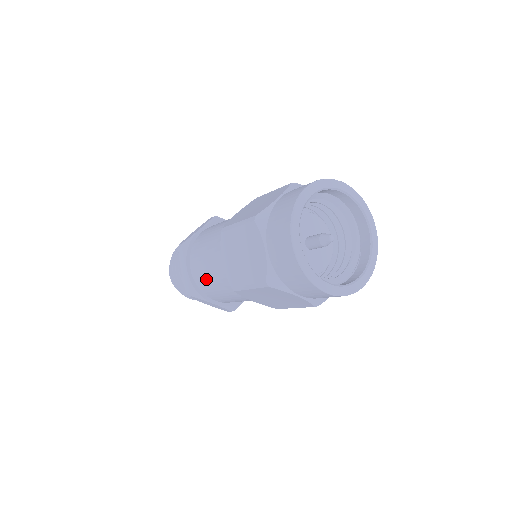
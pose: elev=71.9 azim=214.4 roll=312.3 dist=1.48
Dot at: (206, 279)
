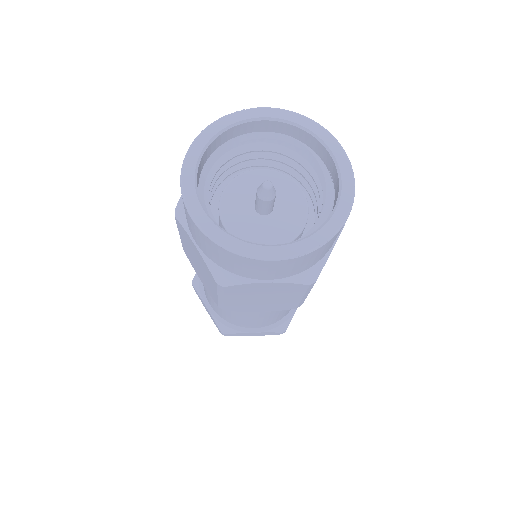
Dot at: (219, 309)
